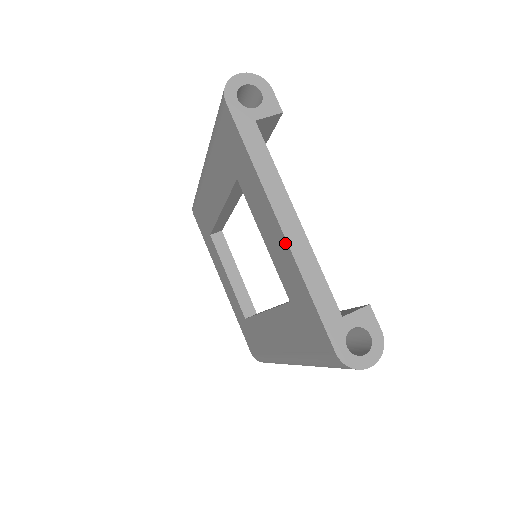
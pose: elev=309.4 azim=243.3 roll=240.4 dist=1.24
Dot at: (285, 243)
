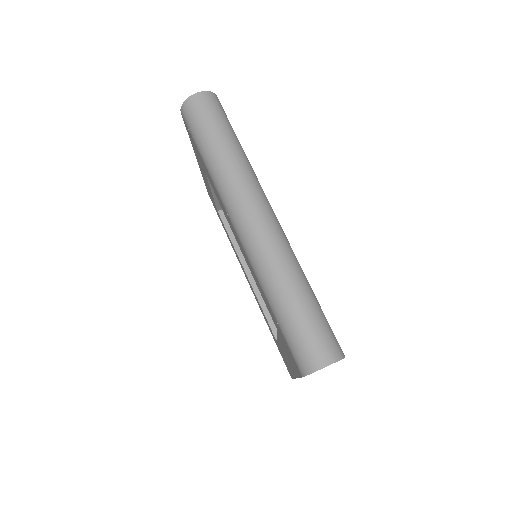
Dot at: occluded
